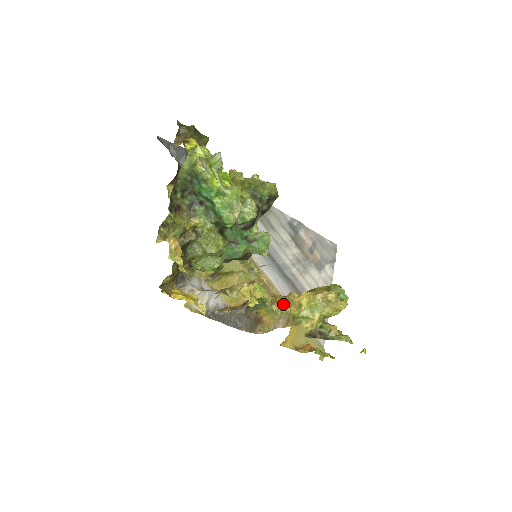
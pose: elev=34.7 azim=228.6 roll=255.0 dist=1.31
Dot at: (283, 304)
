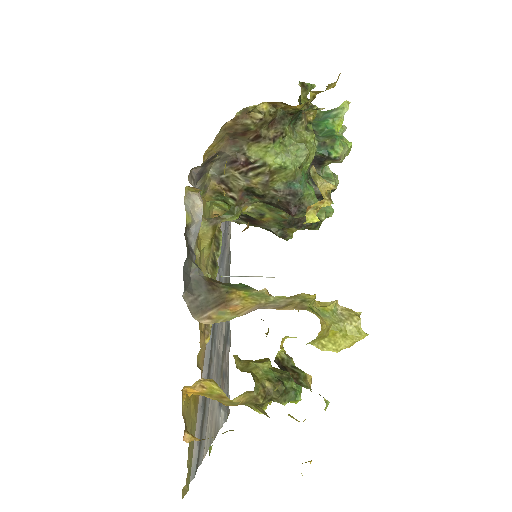
Dot at: occluded
